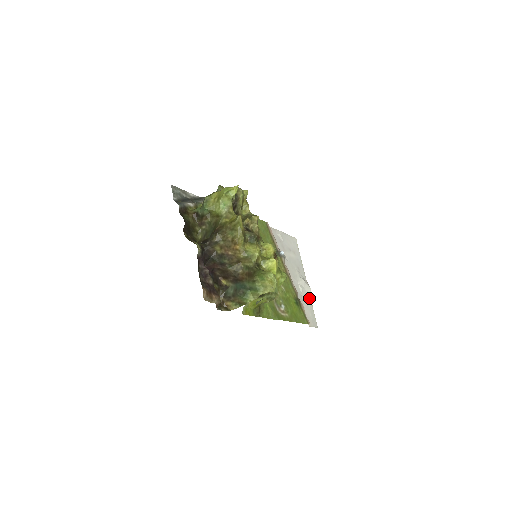
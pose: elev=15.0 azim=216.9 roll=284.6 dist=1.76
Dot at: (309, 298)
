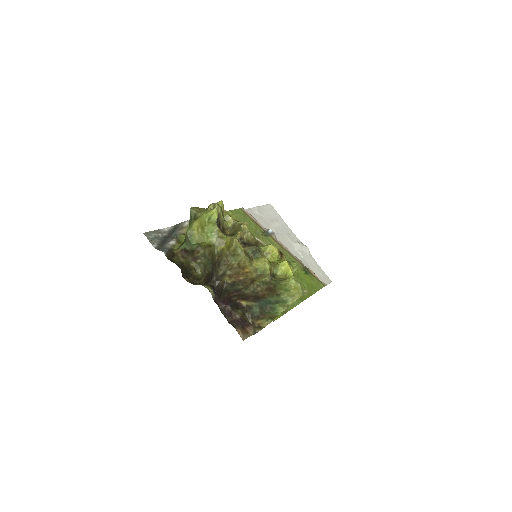
Dot at: (311, 258)
